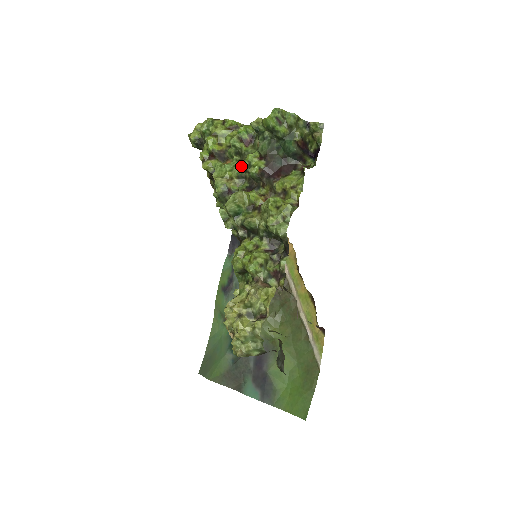
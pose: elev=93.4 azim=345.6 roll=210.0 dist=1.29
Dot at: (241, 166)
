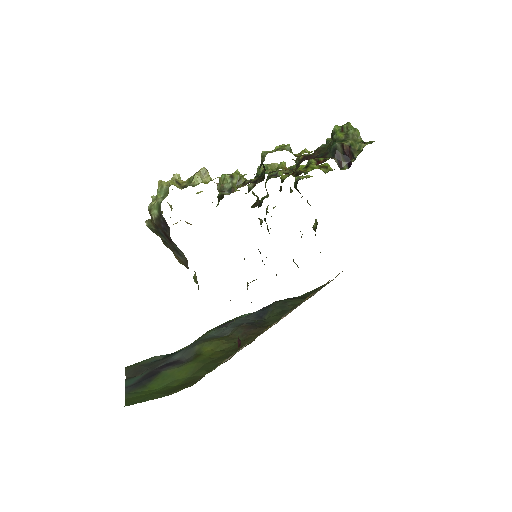
Dot at: occluded
